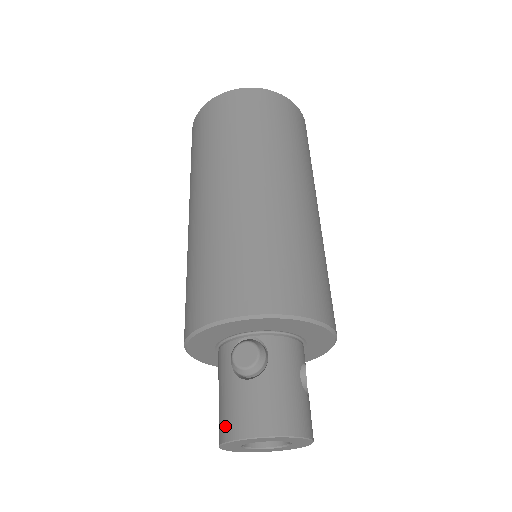
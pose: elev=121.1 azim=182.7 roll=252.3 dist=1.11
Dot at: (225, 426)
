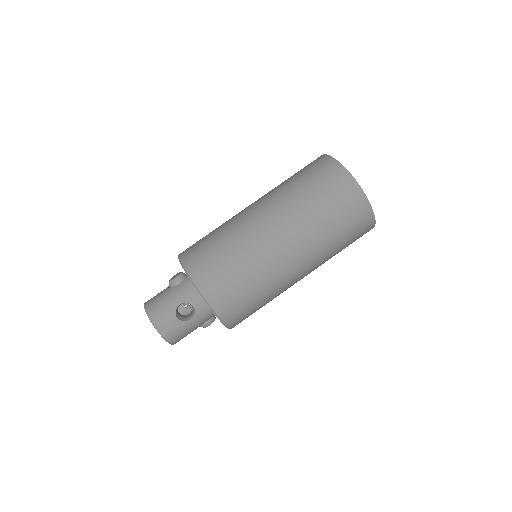
Dot at: occluded
